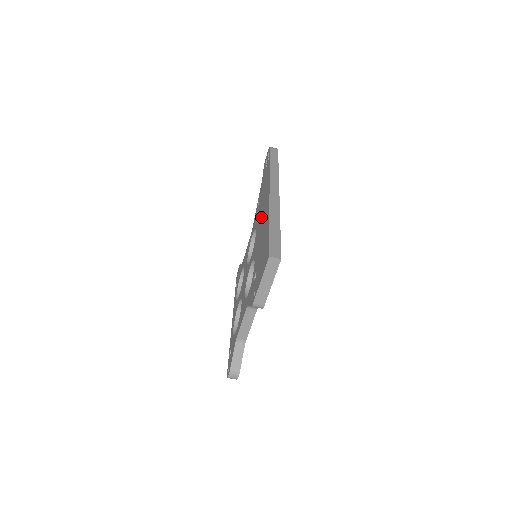
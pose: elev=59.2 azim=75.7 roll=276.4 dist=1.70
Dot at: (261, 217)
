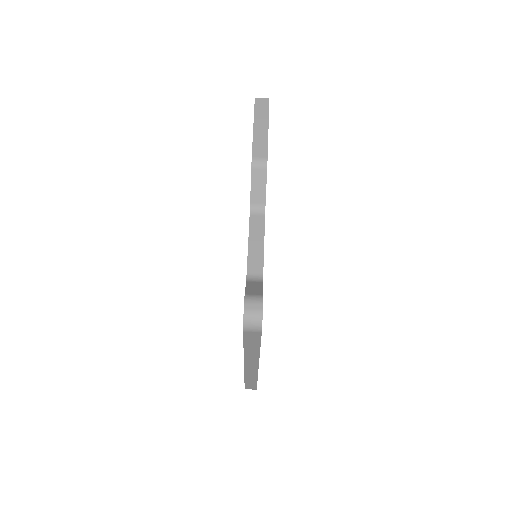
Dot at: occluded
